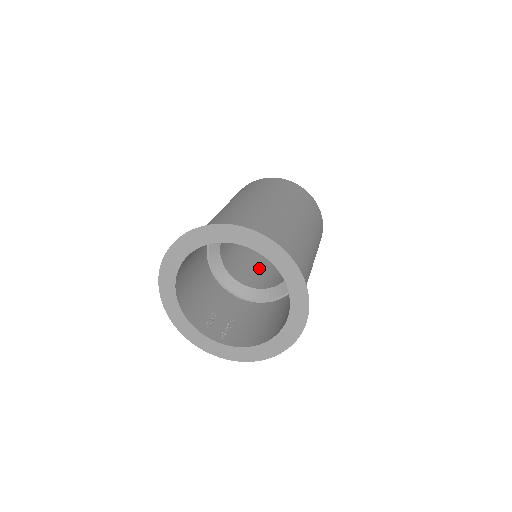
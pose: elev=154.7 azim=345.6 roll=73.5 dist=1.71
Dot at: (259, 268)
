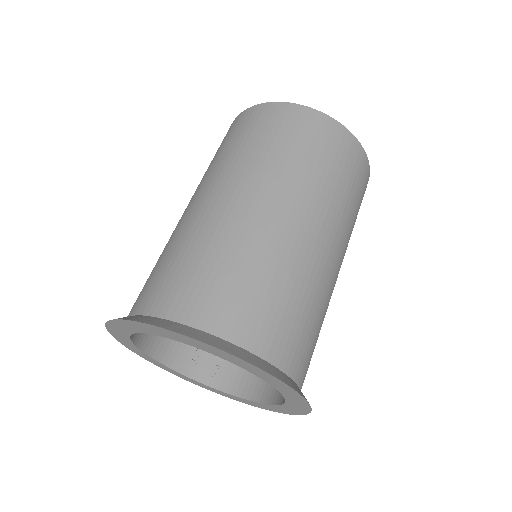
Dot at: occluded
